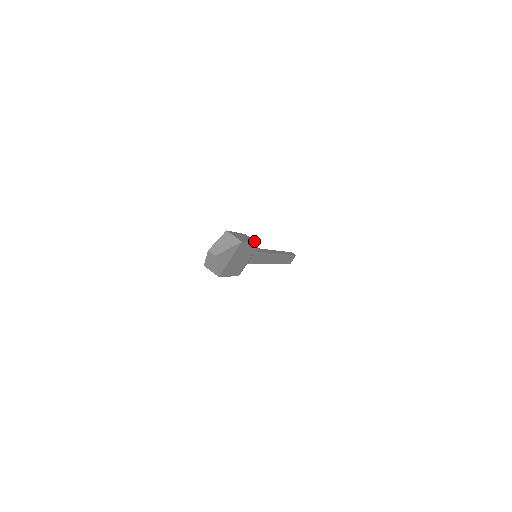
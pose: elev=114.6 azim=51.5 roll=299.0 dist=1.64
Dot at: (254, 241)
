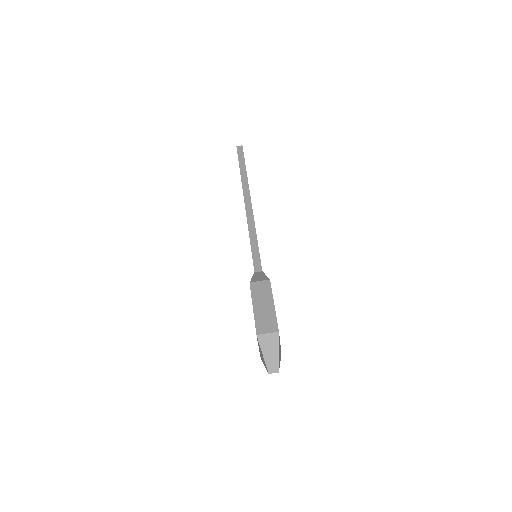
Dot at: (265, 285)
